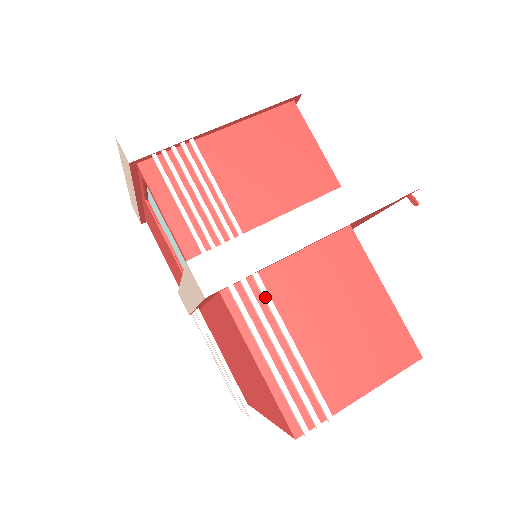
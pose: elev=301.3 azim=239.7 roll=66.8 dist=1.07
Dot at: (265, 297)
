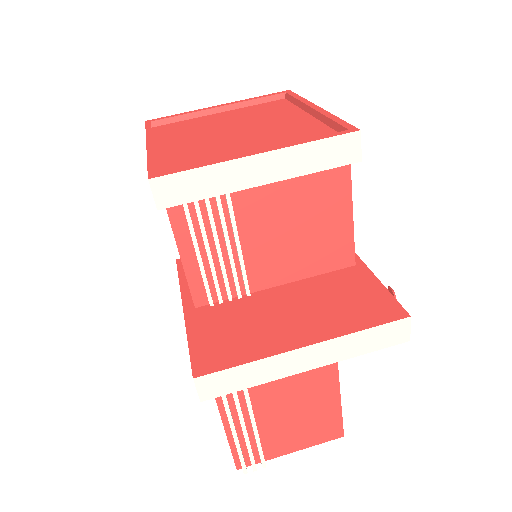
Dot at: (247, 404)
